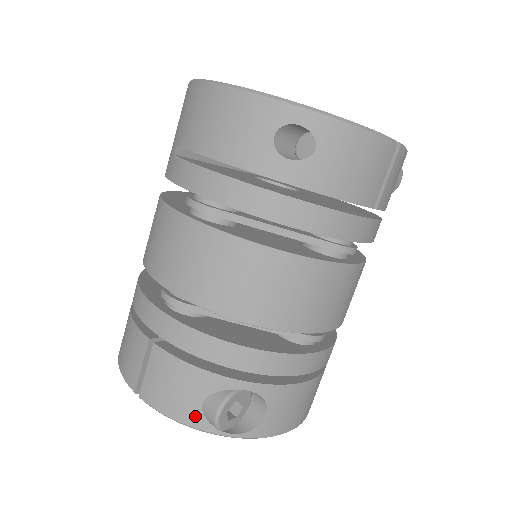
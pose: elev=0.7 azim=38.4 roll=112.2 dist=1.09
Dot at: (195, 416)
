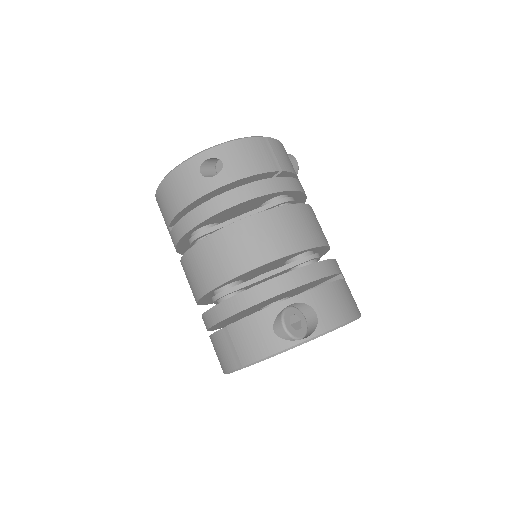
Dot at: (276, 343)
